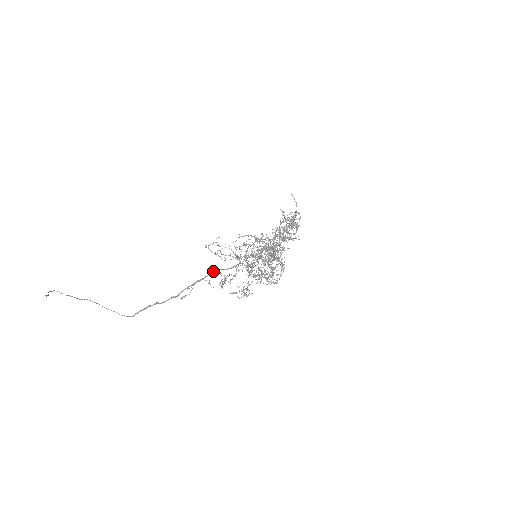
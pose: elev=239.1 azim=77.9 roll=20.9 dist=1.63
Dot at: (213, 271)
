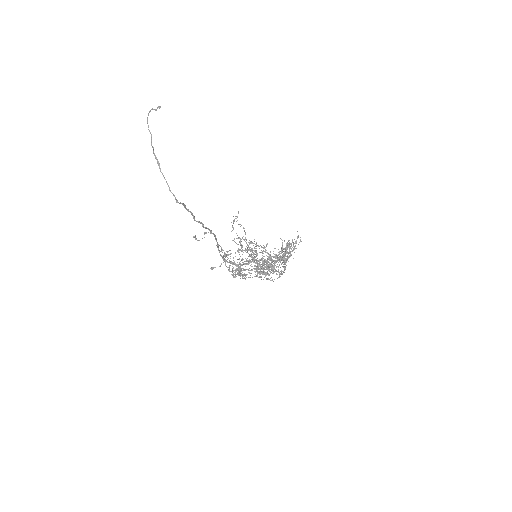
Dot at: occluded
